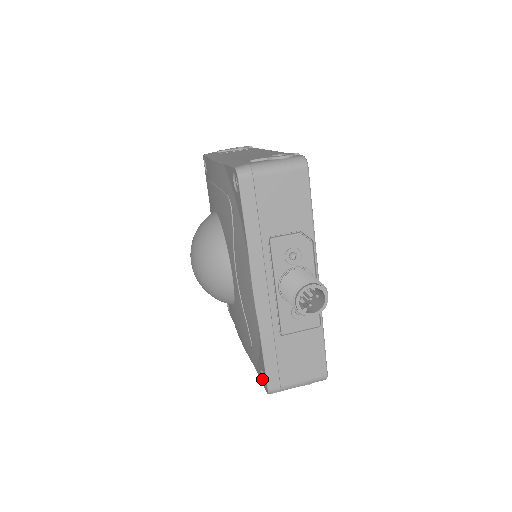
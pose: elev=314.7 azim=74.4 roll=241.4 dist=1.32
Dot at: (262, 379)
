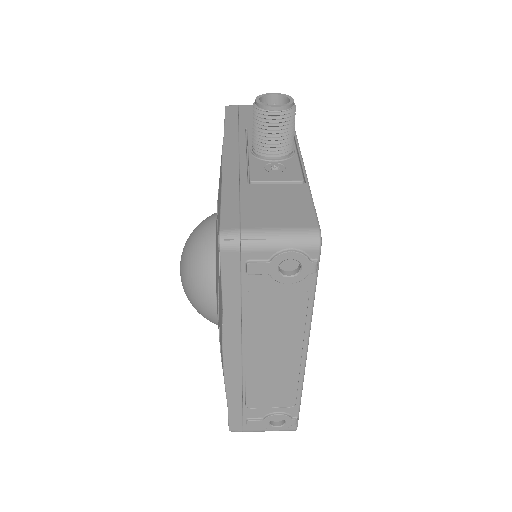
Dot at: occluded
